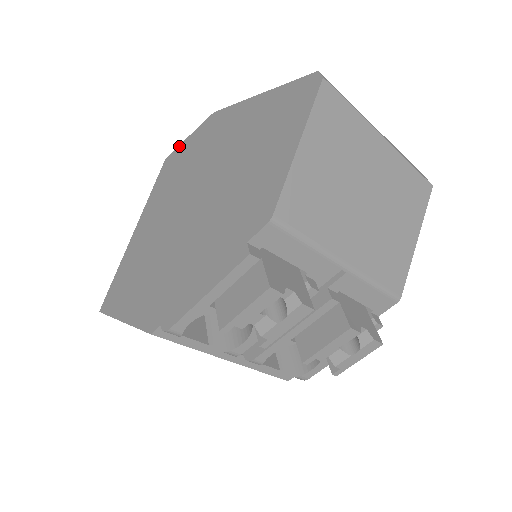
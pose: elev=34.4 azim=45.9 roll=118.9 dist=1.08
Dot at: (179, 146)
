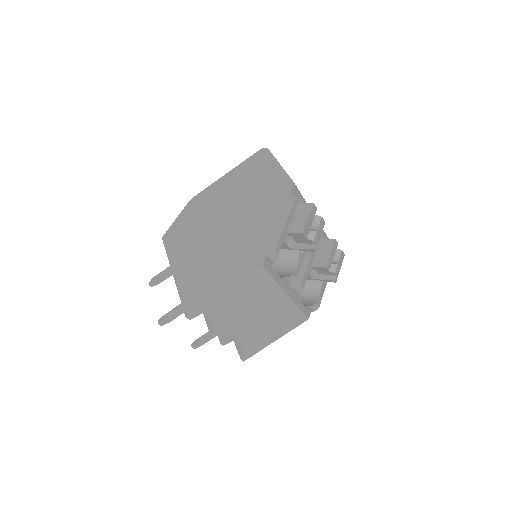
Dot at: (171, 225)
